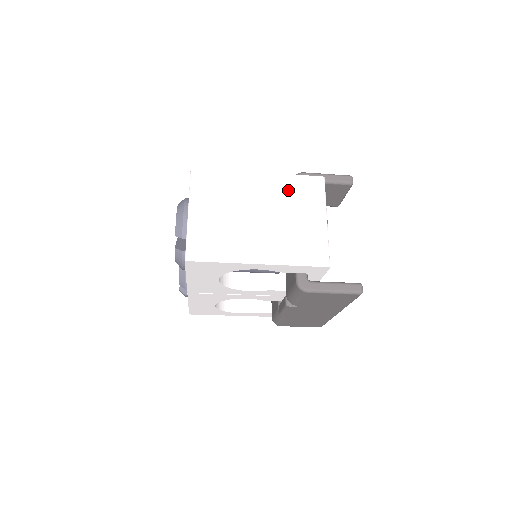
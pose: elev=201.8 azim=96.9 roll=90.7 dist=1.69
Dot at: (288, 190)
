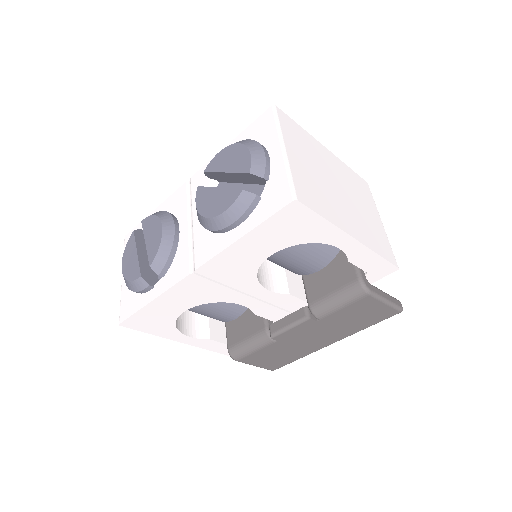
Dot at: (351, 179)
